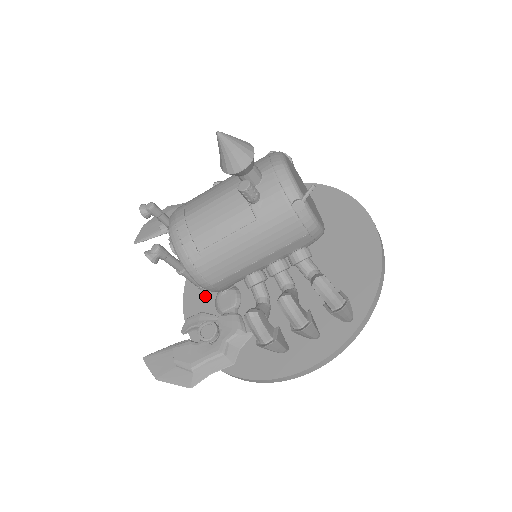
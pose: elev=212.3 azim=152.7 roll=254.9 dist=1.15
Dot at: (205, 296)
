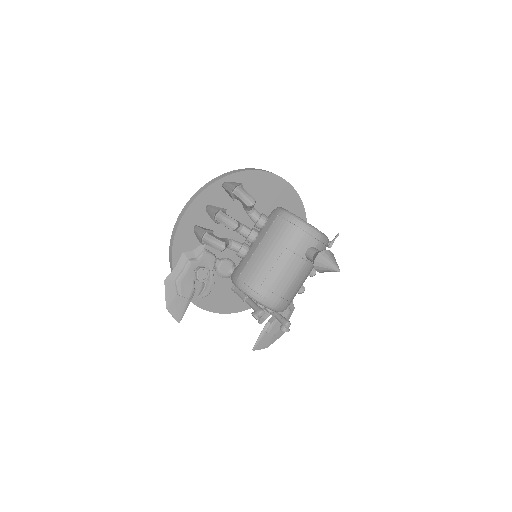
Dot at: occluded
